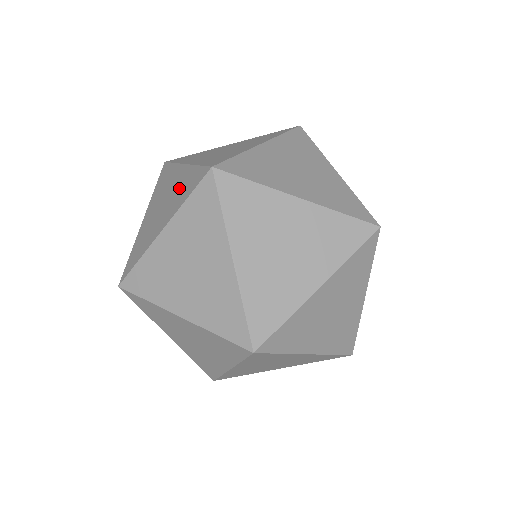
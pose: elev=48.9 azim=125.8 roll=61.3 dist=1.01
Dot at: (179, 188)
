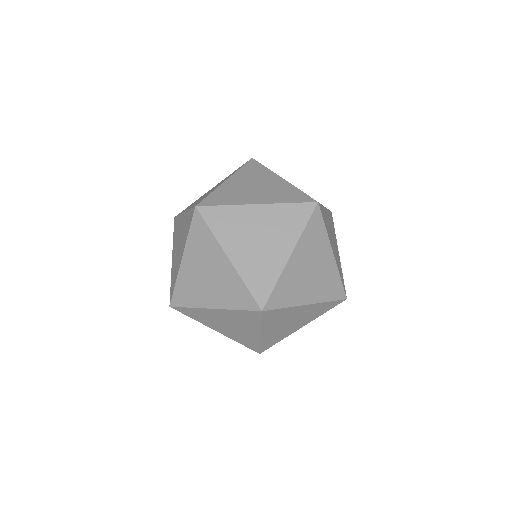
Dot at: (278, 190)
